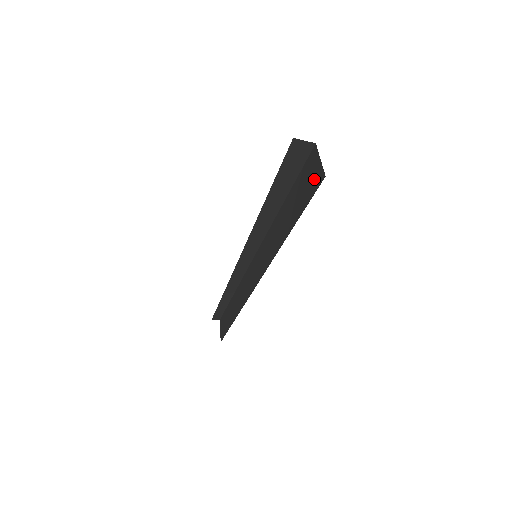
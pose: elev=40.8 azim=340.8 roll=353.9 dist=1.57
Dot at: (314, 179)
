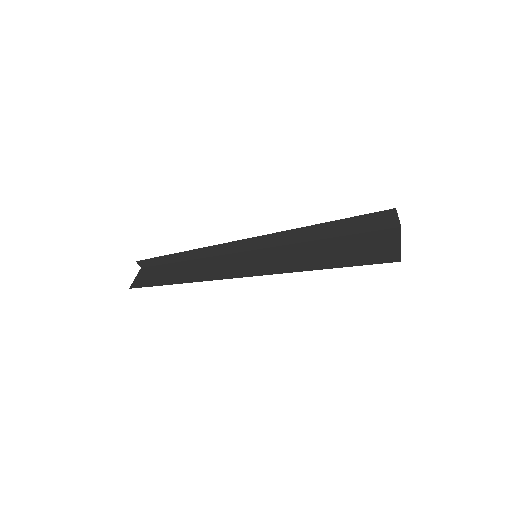
Dot at: (382, 252)
